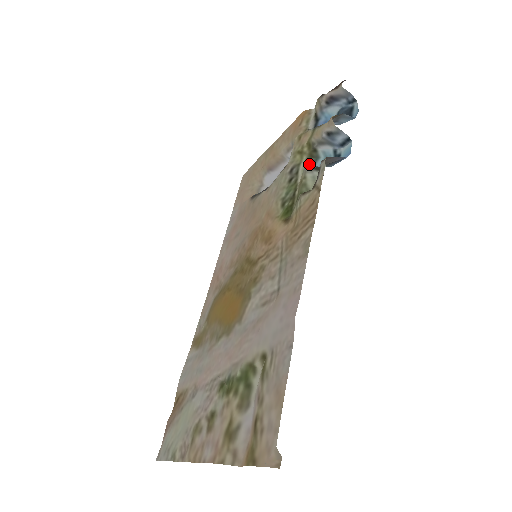
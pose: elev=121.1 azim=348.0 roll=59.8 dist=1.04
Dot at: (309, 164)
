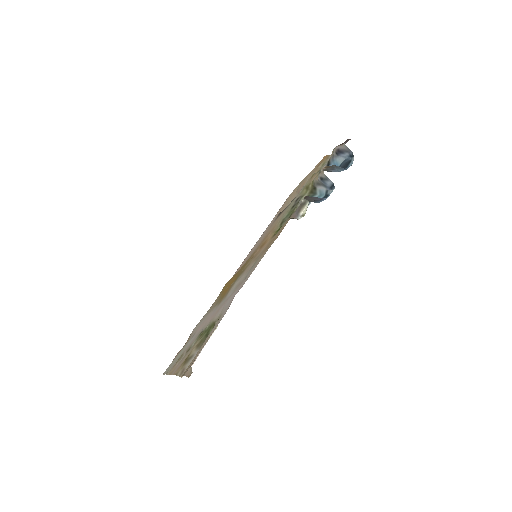
Dot at: occluded
